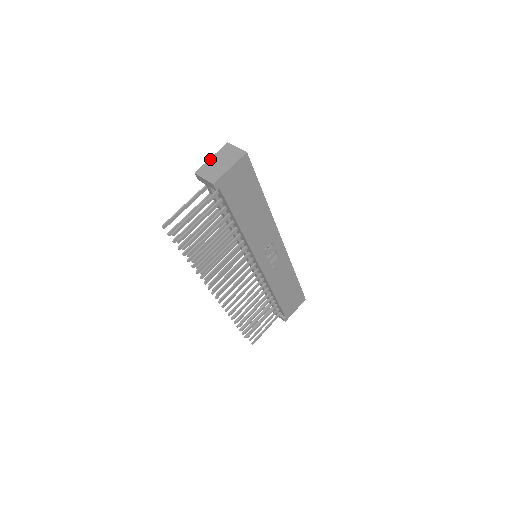
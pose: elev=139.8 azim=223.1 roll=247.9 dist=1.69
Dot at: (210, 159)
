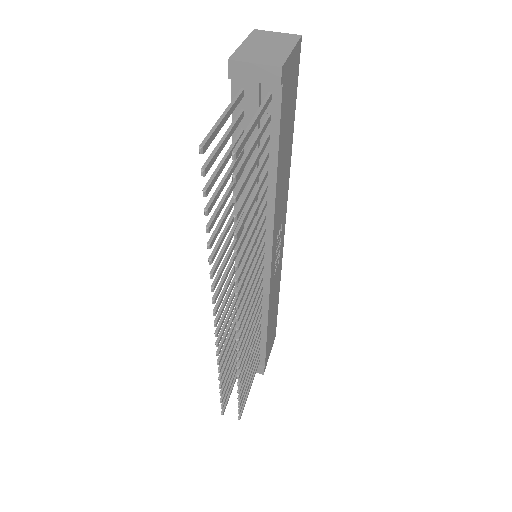
Dot at: (242, 44)
